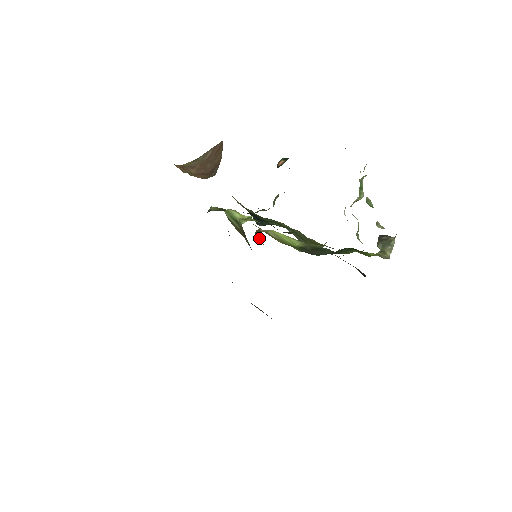
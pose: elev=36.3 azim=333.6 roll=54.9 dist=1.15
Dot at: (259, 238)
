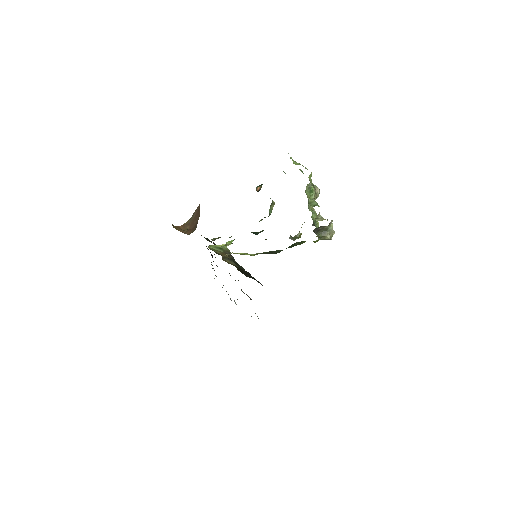
Dot at: (227, 259)
